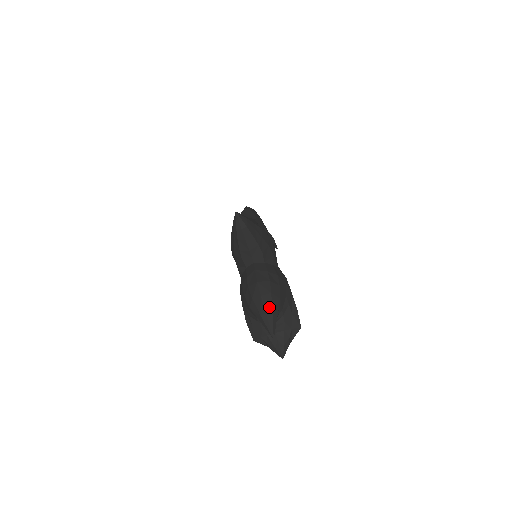
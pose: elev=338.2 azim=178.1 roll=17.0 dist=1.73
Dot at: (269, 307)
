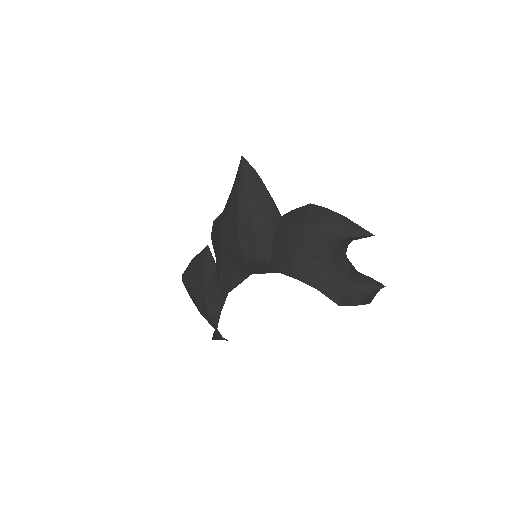
Dot at: occluded
